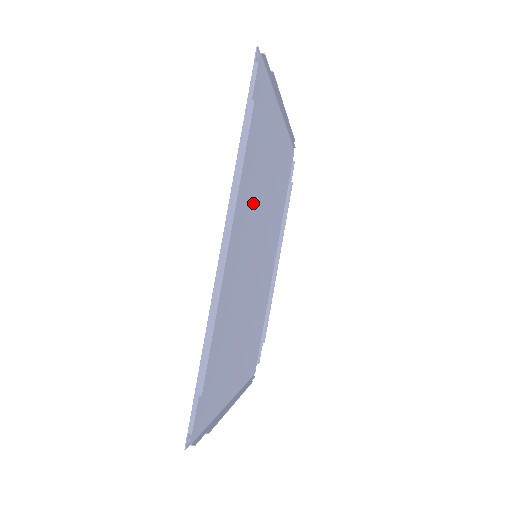
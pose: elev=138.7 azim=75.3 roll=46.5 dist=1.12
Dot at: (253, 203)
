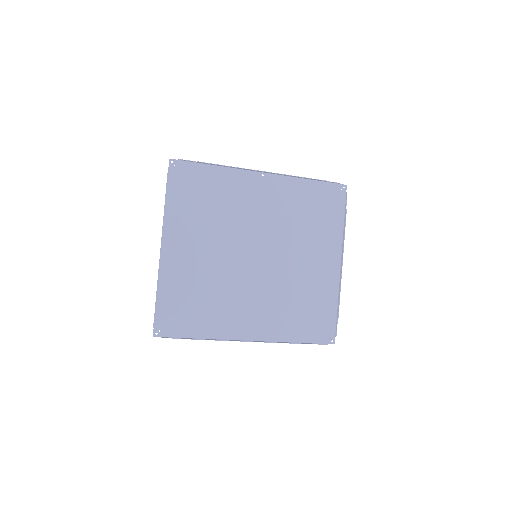
Dot at: (286, 224)
